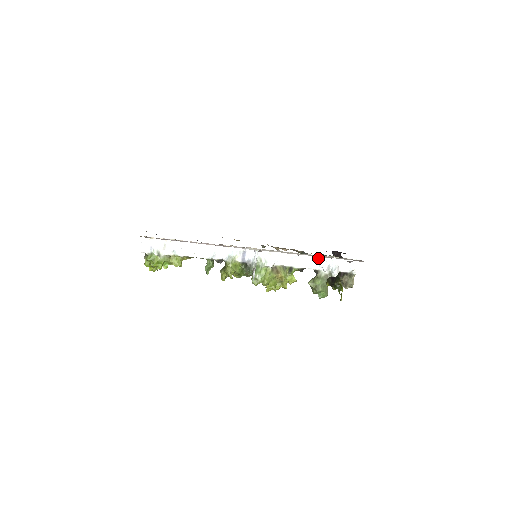
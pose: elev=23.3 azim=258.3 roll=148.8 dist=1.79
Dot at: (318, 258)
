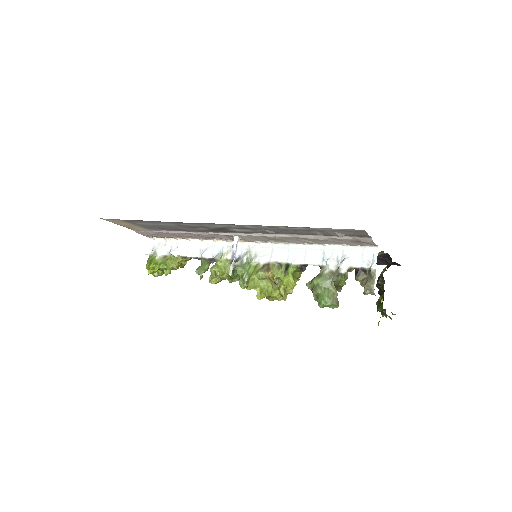
Dot at: (322, 249)
